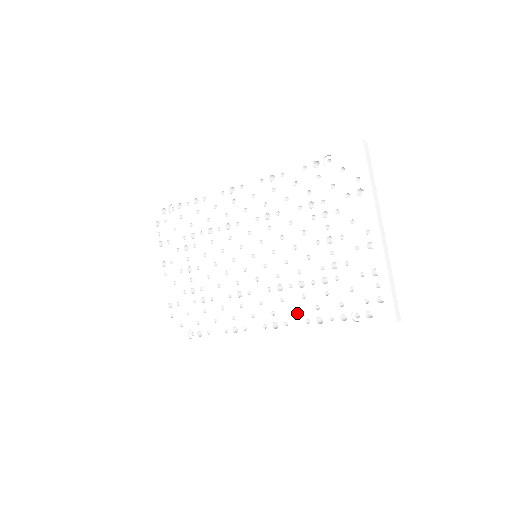
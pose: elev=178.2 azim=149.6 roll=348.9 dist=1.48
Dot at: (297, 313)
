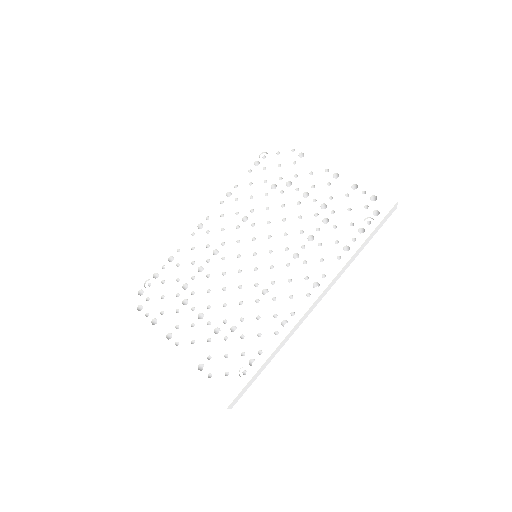
Dot at: (325, 260)
